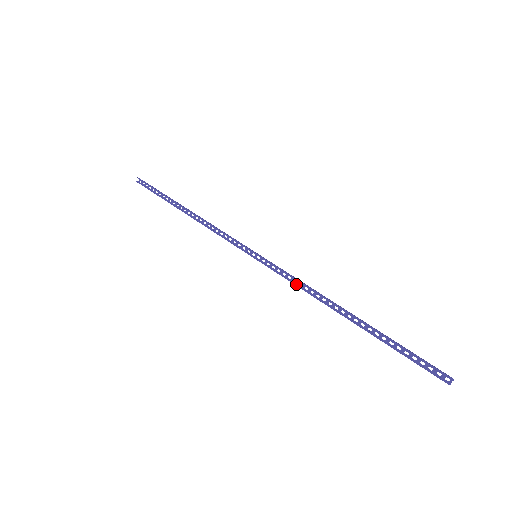
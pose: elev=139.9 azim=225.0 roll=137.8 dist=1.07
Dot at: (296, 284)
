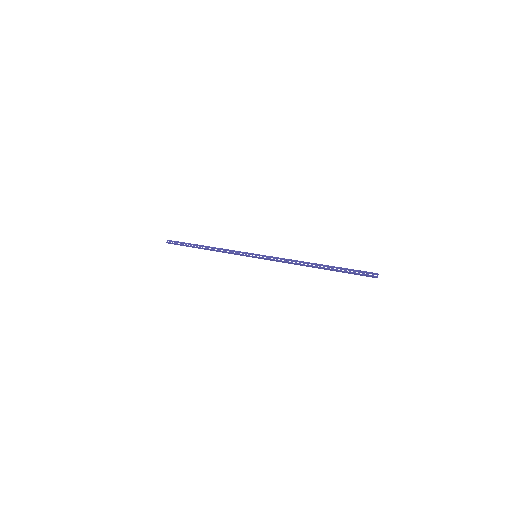
Dot at: (284, 261)
